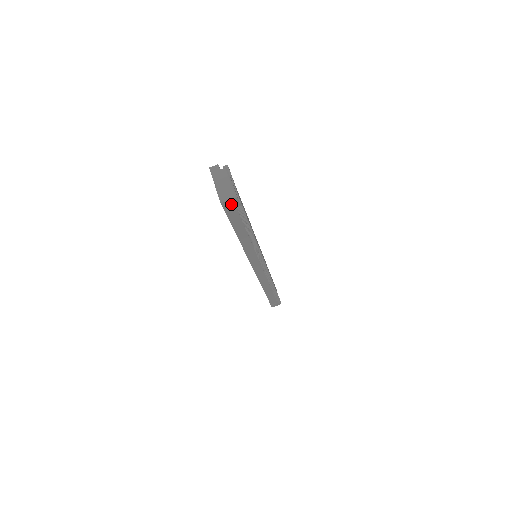
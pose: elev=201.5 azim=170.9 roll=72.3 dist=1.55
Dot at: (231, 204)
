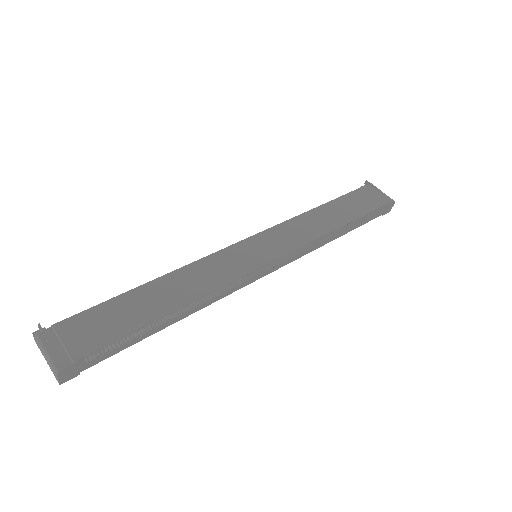
Dot at: (70, 372)
